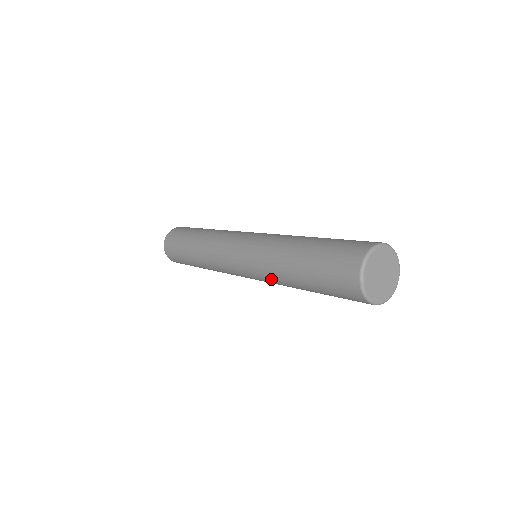
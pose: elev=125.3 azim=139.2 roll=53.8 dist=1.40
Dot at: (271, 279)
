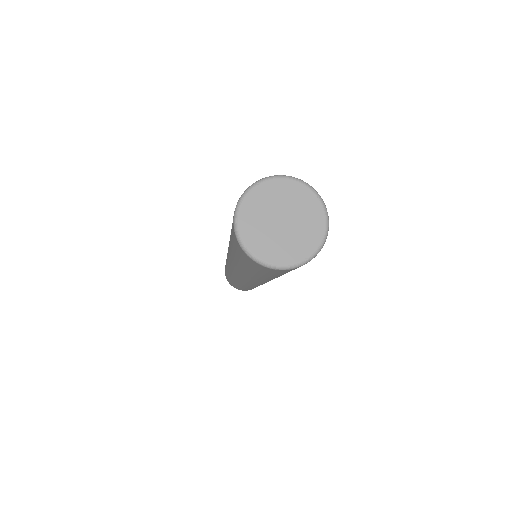
Dot at: occluded
